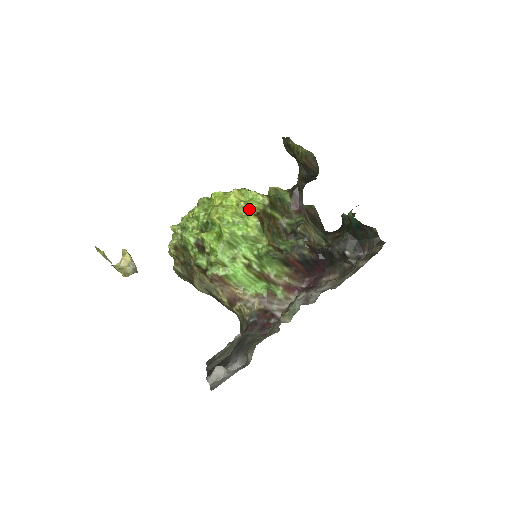
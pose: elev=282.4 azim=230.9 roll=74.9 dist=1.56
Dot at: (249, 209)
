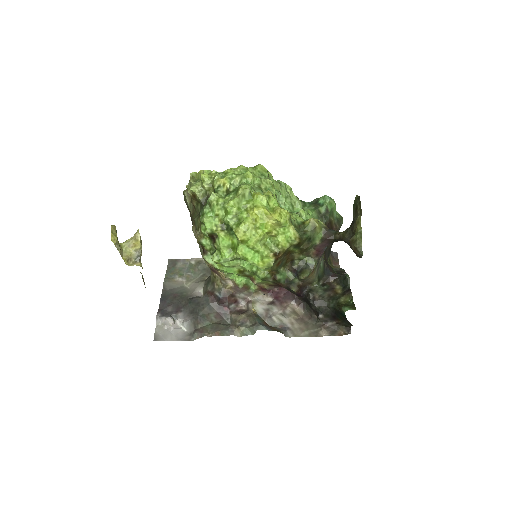
Dot at: (275, 241)
